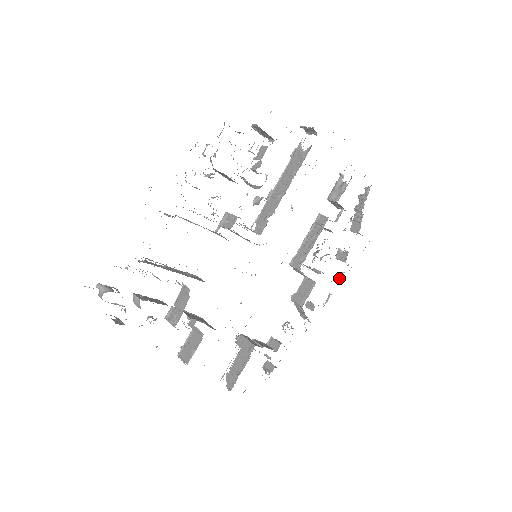
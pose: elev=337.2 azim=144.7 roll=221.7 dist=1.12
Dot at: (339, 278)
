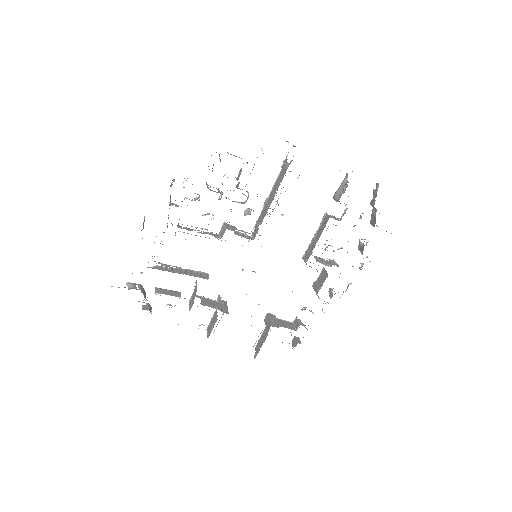
Dot at: (360, 268)
